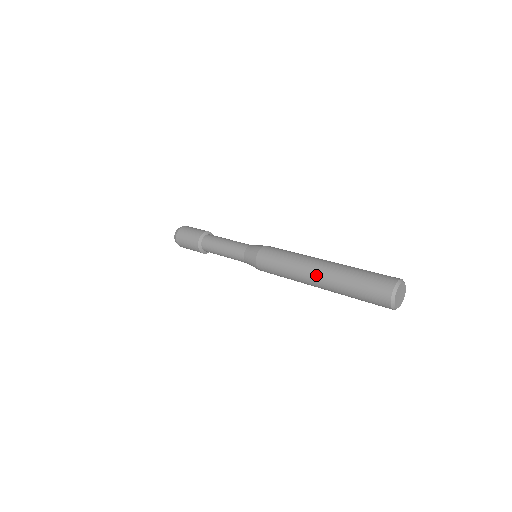
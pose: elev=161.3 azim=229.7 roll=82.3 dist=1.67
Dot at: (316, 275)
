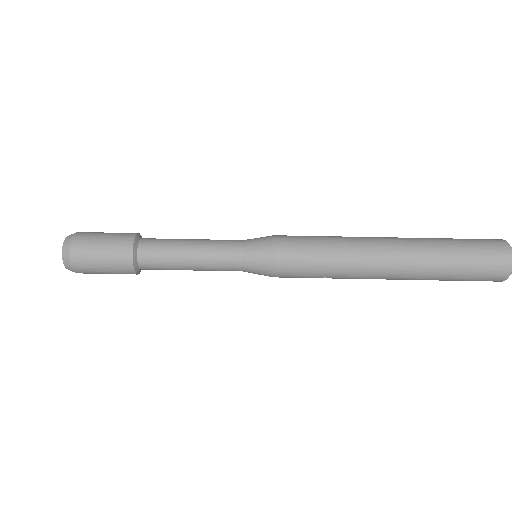
Dot at: (390, 277)
